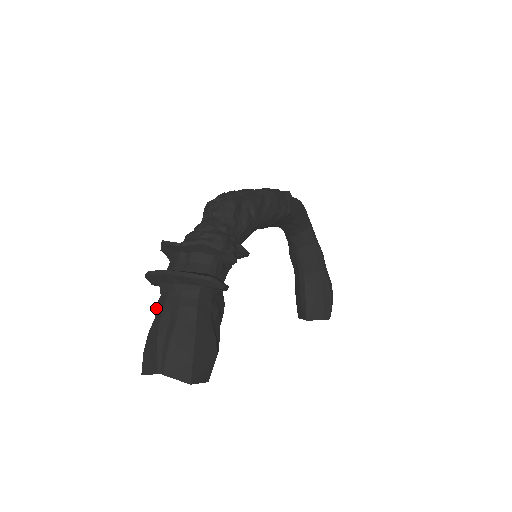
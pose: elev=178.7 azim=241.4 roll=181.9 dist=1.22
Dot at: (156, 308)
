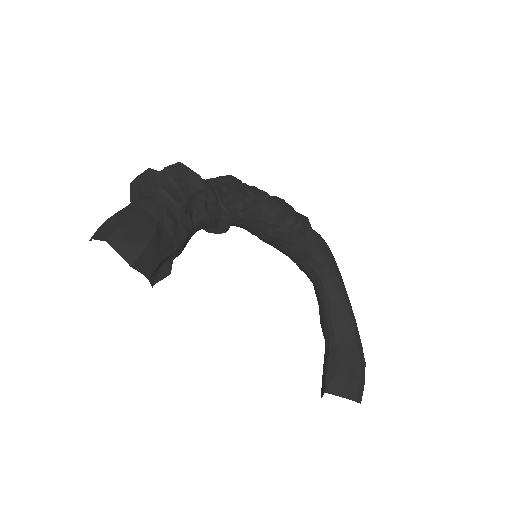
Dot at: occluded
